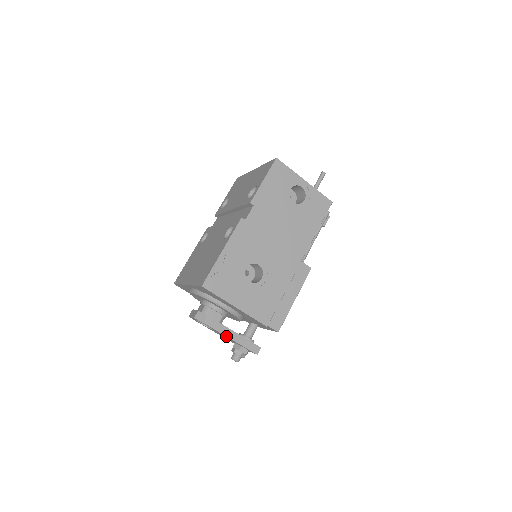
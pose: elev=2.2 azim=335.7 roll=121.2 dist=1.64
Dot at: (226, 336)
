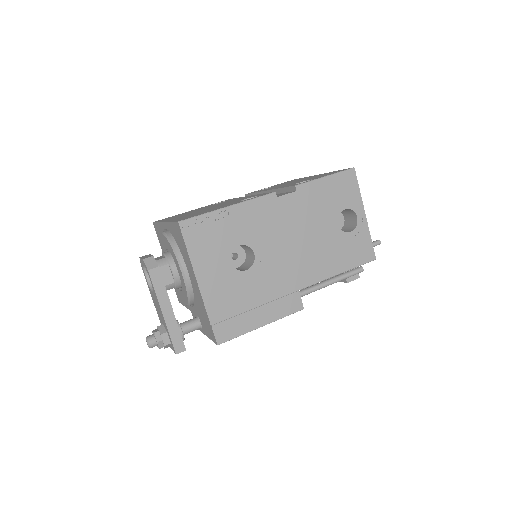
Dot at: (160, 305)
